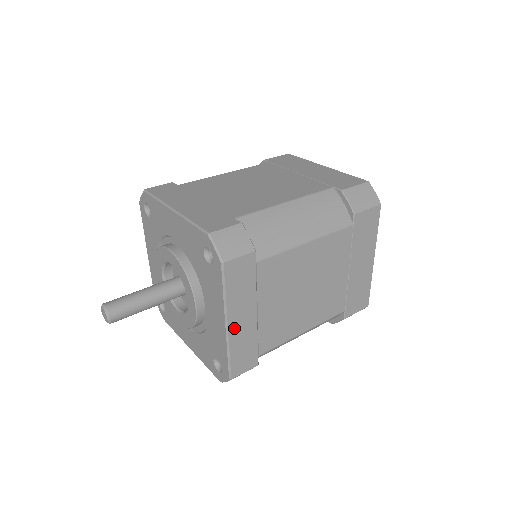
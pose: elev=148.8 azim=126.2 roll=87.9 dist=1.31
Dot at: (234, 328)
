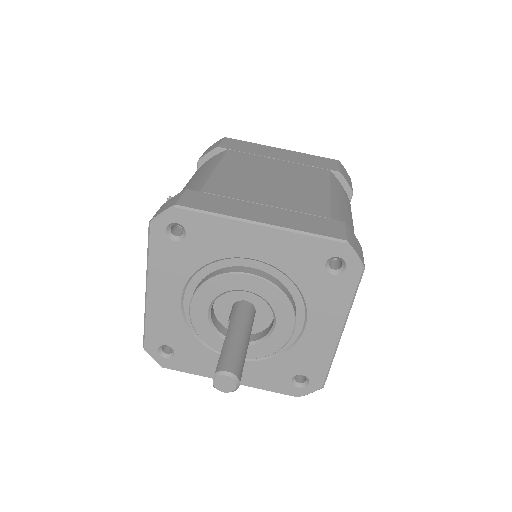
Dot at: occluded
